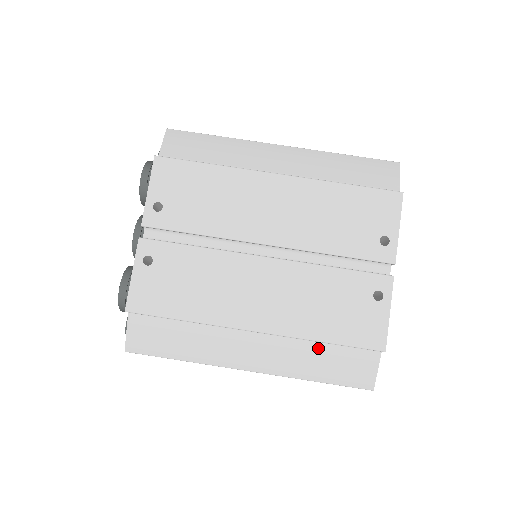
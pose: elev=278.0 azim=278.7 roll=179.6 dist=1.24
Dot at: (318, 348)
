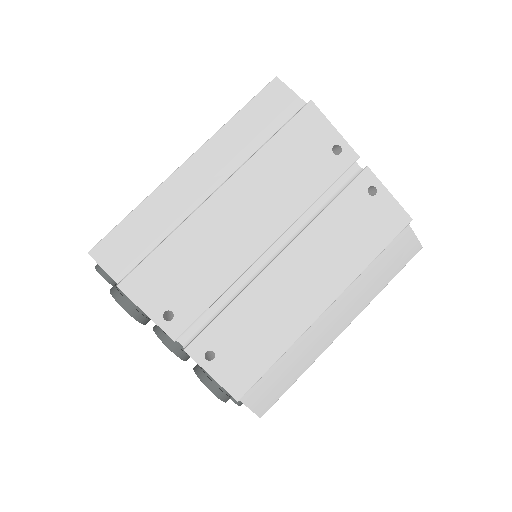
Dot at: (370, 266)
